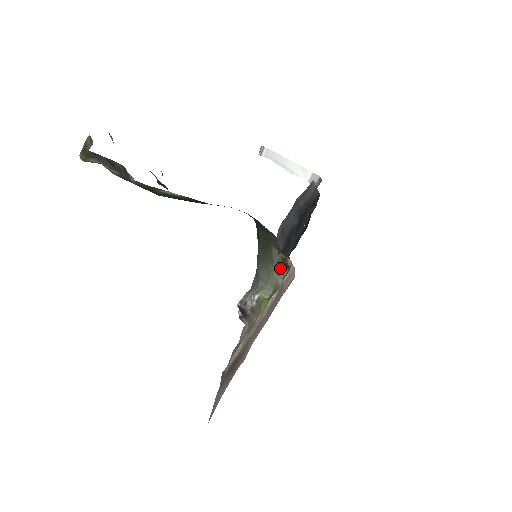
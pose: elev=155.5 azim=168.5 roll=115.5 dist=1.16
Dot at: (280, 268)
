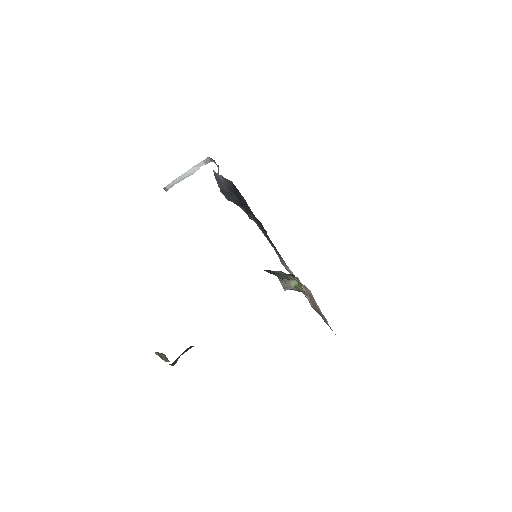
Dot at: occluded
